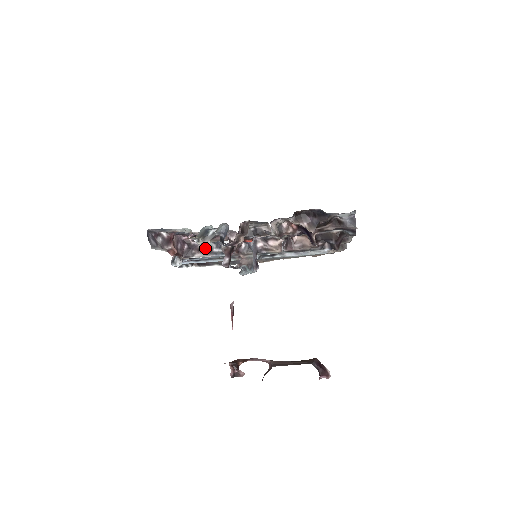
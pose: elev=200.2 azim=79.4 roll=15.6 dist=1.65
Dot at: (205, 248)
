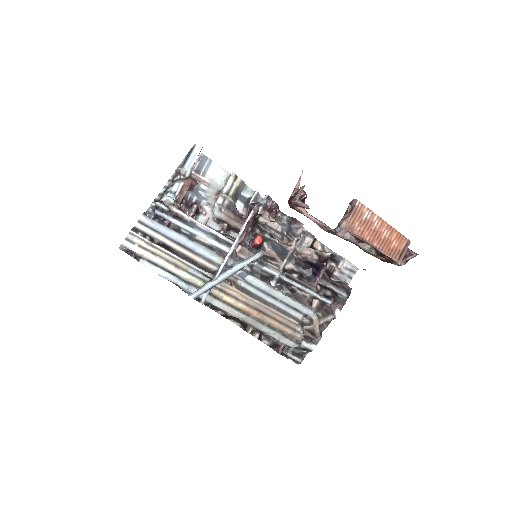
Dot at: occluded
